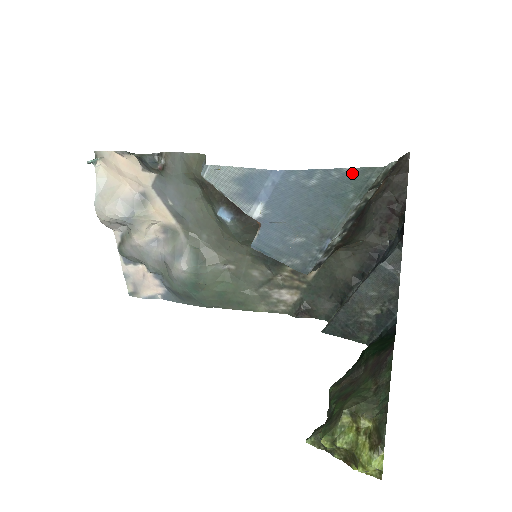
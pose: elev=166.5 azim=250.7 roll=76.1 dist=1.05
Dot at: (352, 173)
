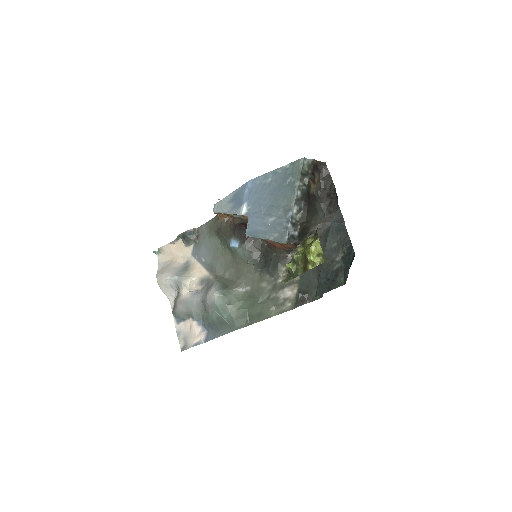
Dot at: (288, 167)
